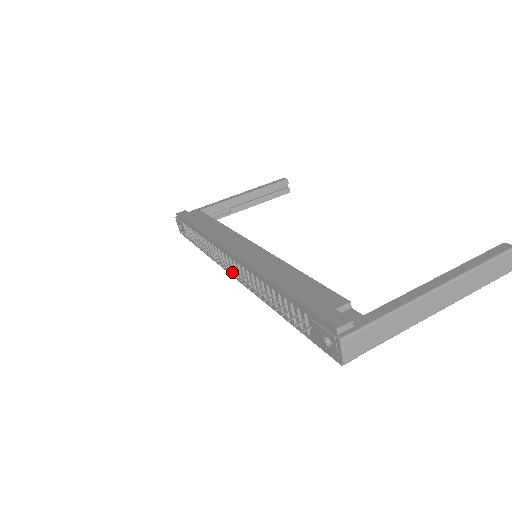
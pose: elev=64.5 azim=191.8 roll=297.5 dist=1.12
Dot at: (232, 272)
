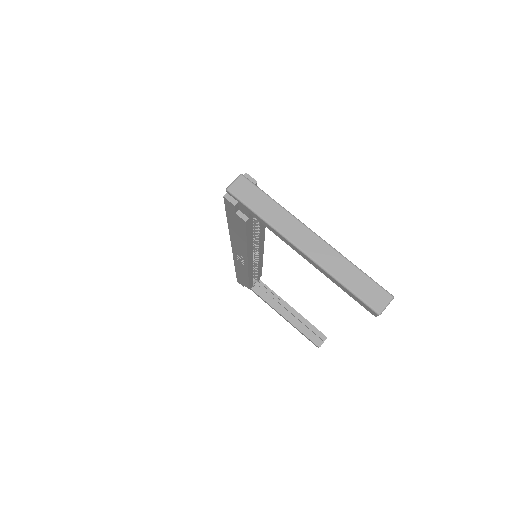
Dot at: occluded
